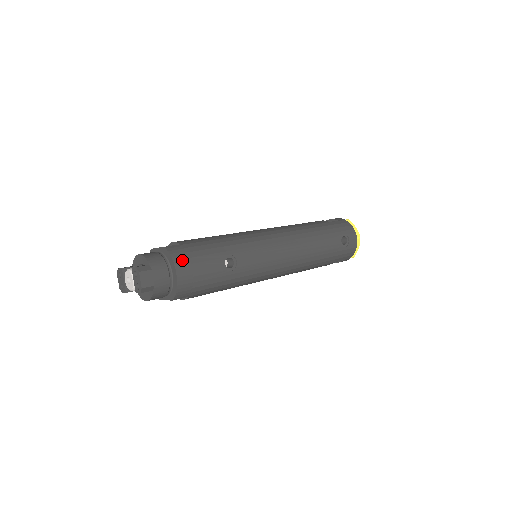
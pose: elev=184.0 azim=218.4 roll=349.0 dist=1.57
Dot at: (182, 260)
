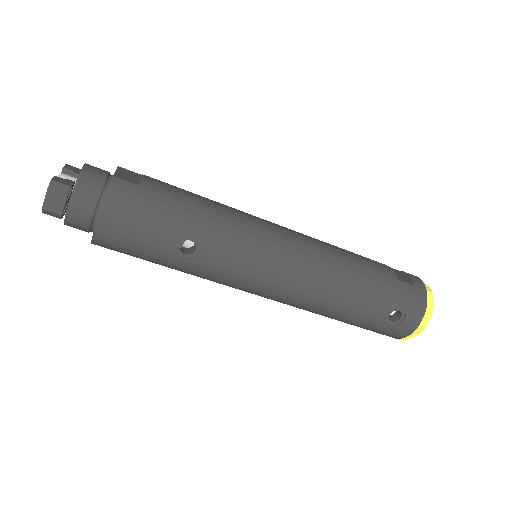
Dot at: (118, 207)
